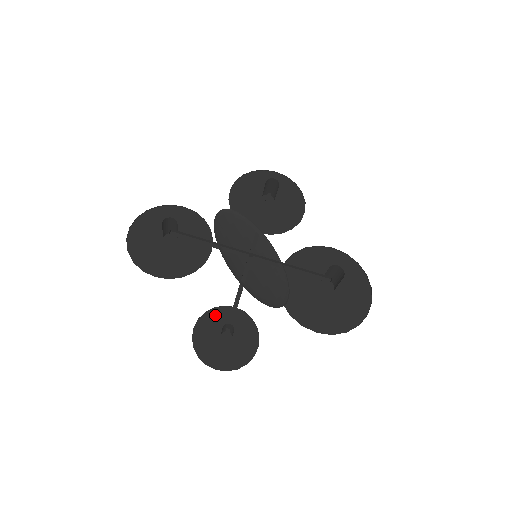
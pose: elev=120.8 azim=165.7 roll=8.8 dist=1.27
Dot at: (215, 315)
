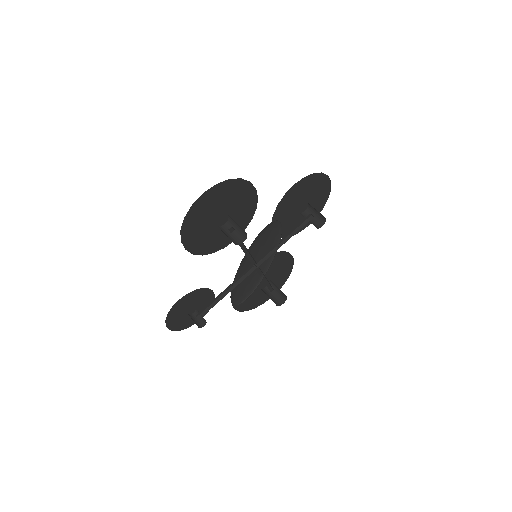
Dot at: (198, 293)
